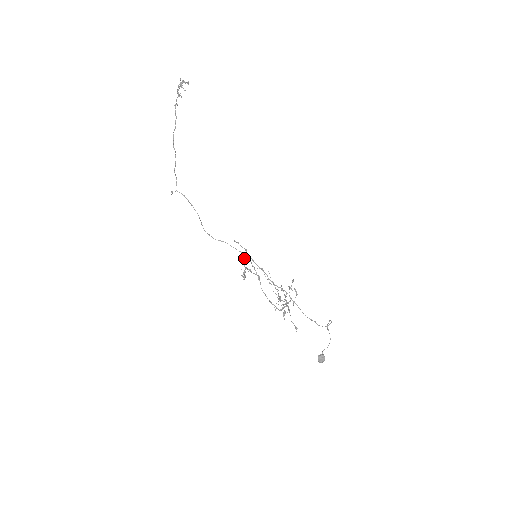
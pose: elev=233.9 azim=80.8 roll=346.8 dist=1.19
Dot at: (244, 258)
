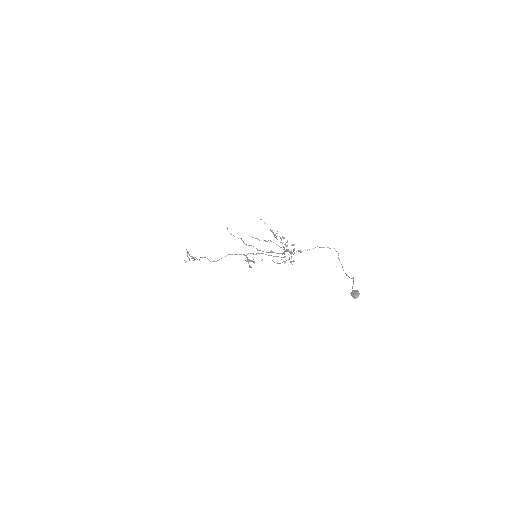
Dot at: (245, 255)
